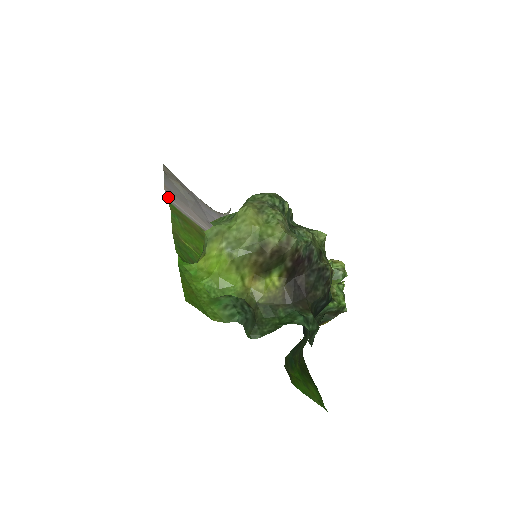
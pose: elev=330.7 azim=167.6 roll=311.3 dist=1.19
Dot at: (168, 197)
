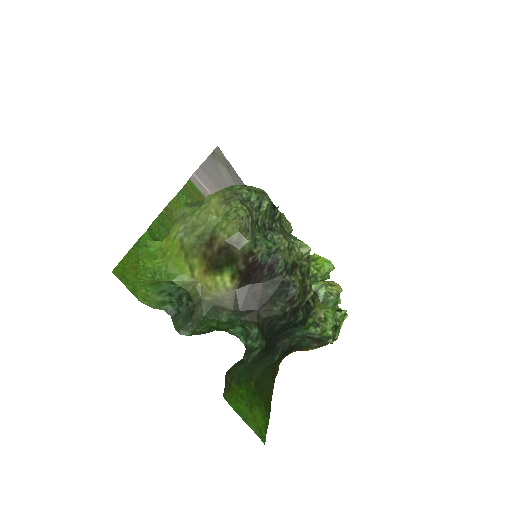
Dot at: (197, 176)
